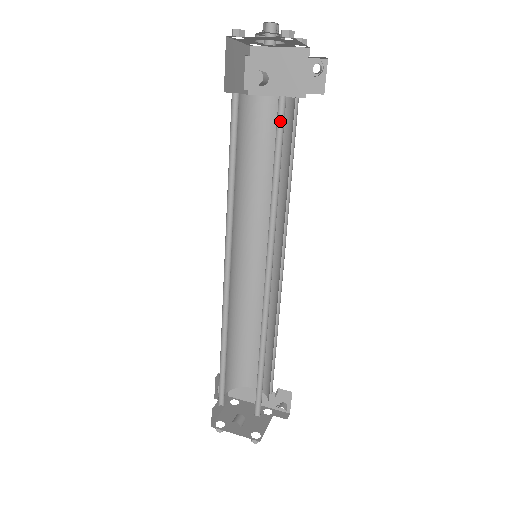
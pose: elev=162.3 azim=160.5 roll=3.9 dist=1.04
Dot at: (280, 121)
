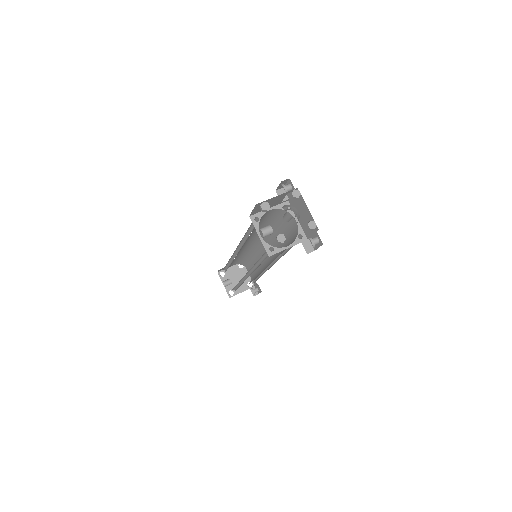
Dot at: occluded
